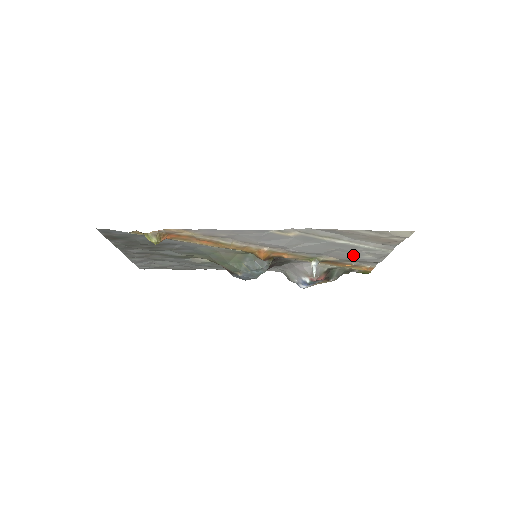
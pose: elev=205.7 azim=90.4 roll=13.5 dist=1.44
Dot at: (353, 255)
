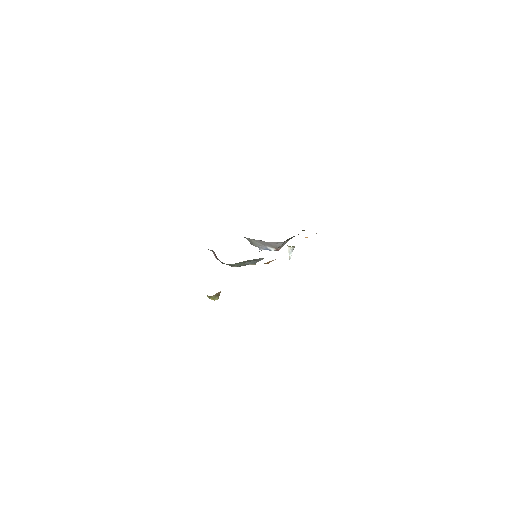
Dot at: occluded
